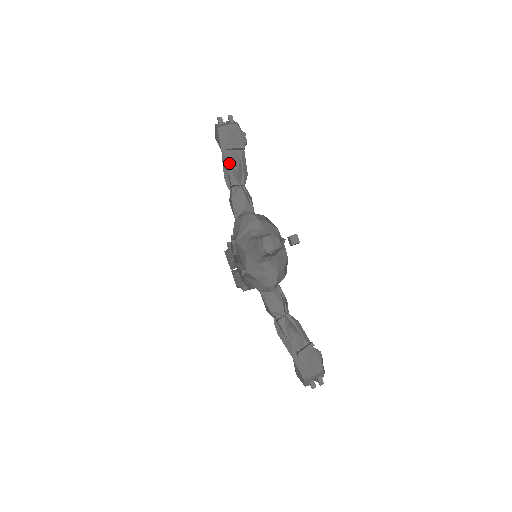
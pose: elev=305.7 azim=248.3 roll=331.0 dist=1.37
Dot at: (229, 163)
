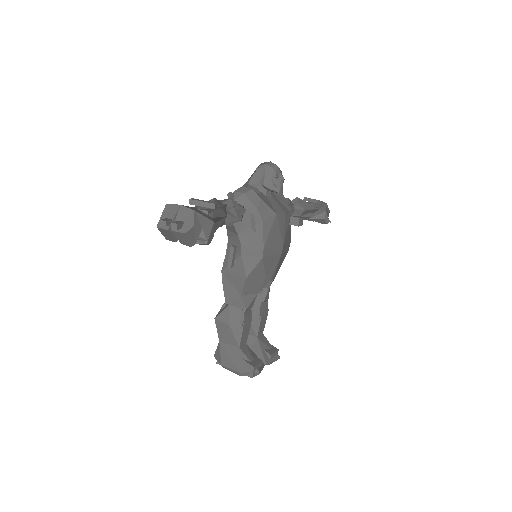
Dot at: occluded
